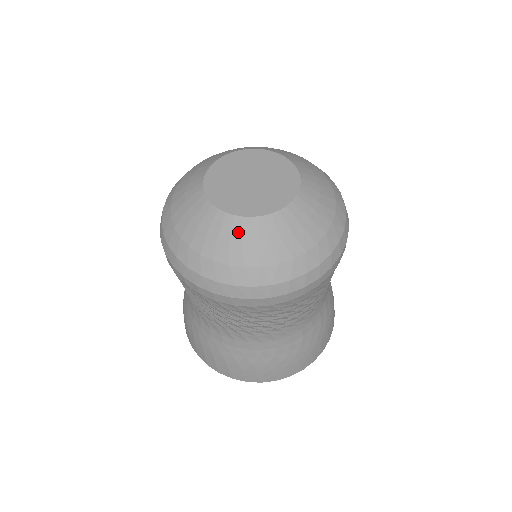
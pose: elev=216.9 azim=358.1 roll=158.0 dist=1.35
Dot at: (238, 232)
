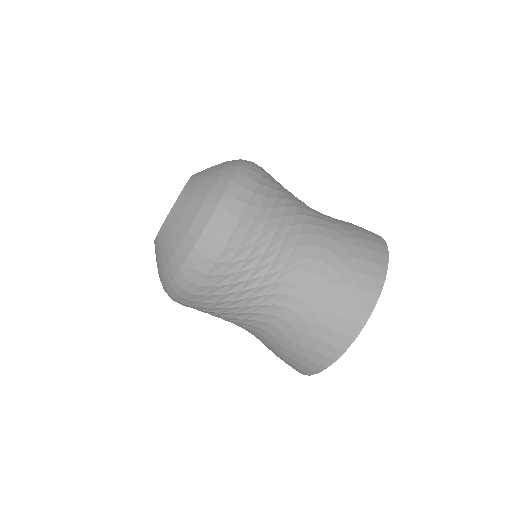
Dot at: (180, 208)
